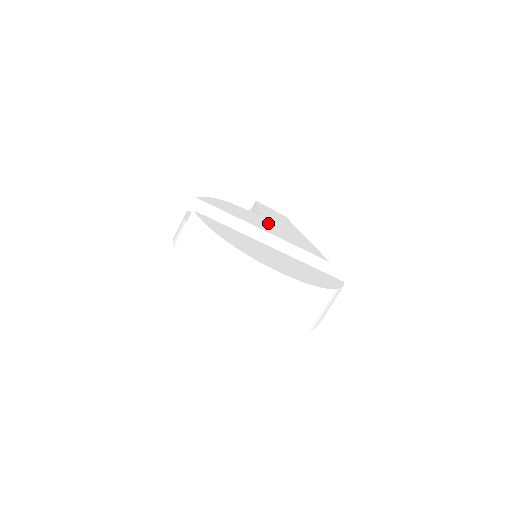
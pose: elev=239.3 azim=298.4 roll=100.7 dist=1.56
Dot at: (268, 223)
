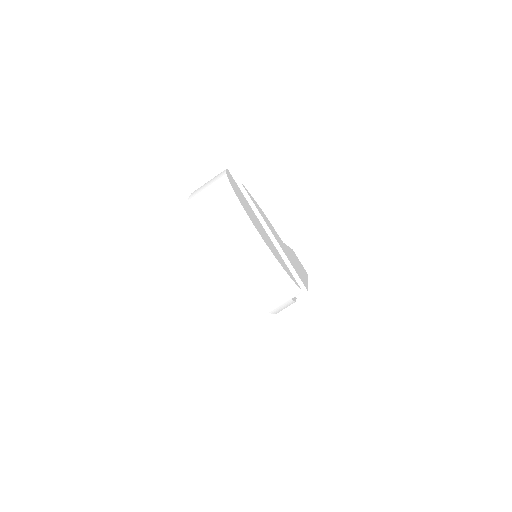
Dot at: occluded
